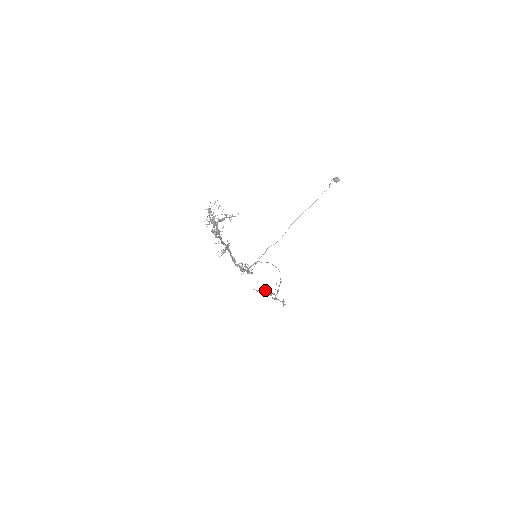
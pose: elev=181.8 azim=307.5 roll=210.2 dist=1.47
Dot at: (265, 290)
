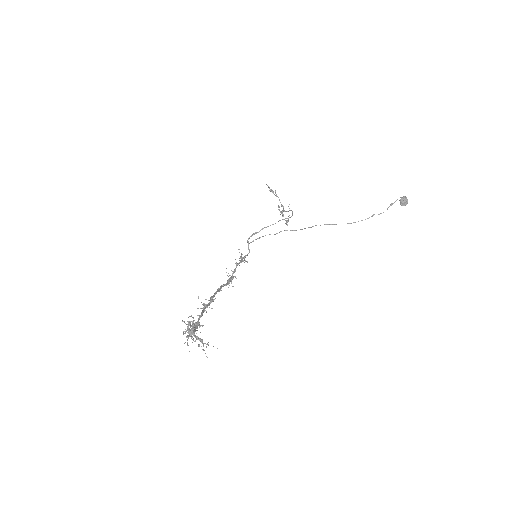
Dot at: occluded
